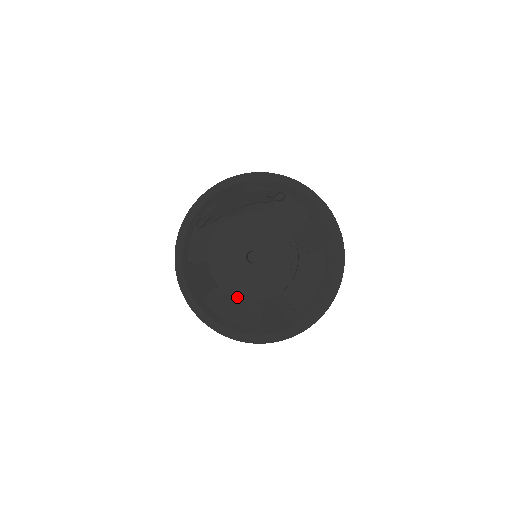
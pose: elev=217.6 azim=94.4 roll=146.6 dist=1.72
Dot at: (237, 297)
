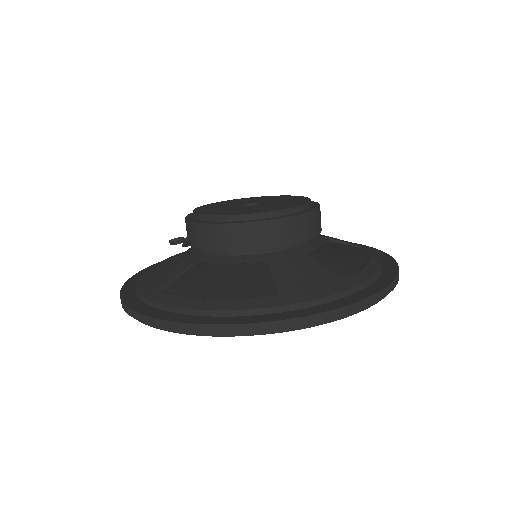
Dot at: (229, 222)
